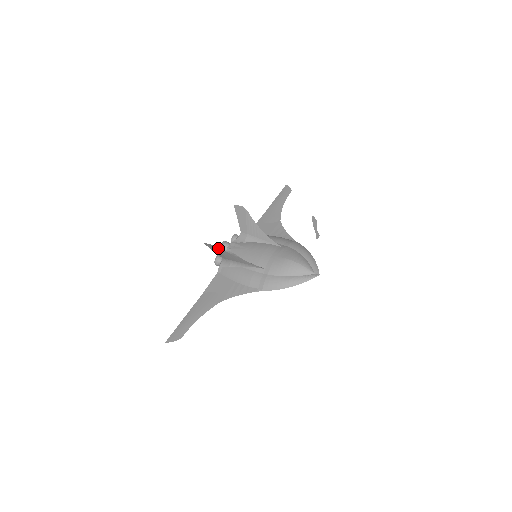
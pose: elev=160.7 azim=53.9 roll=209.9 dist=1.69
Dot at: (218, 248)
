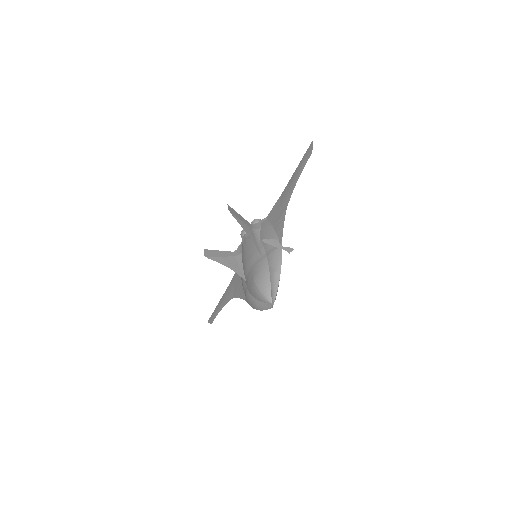
Dot at: (210, 258)
